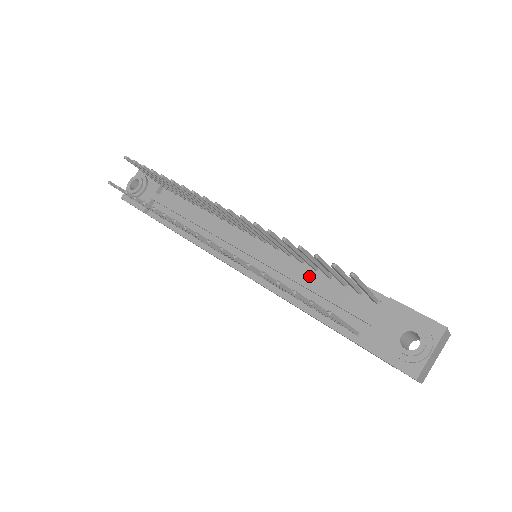
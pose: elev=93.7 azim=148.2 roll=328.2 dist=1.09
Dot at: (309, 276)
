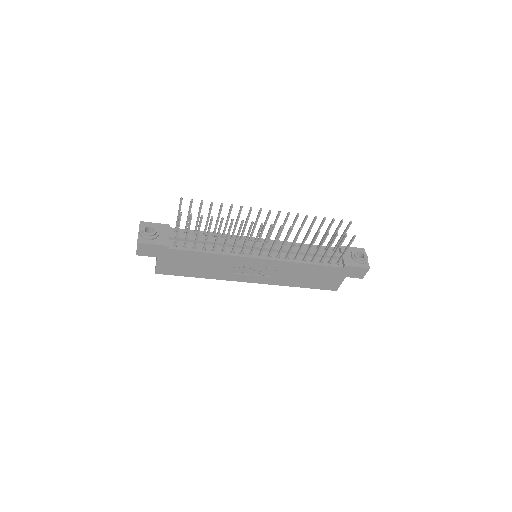
Dot at: occluded
